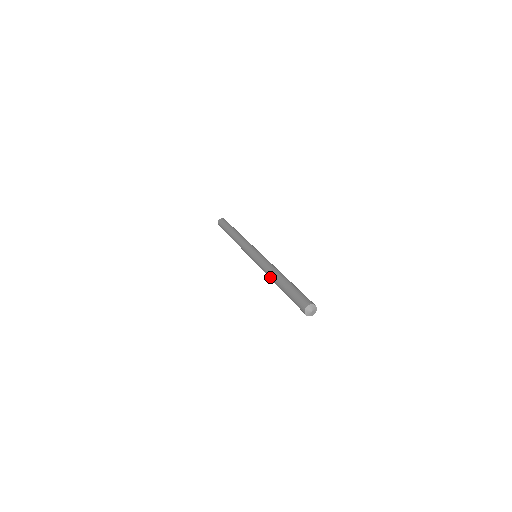
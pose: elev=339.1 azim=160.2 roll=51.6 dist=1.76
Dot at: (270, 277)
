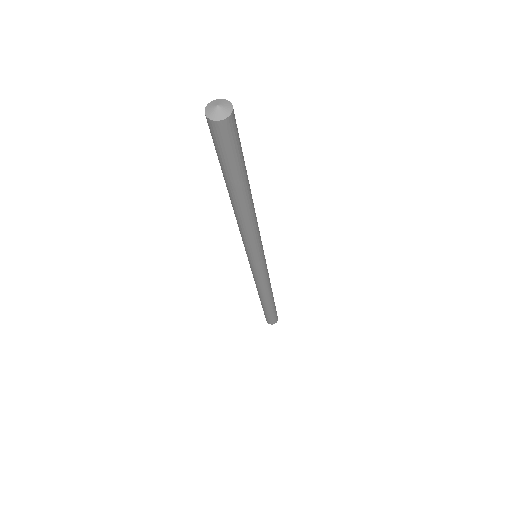
Dot at: occluded
